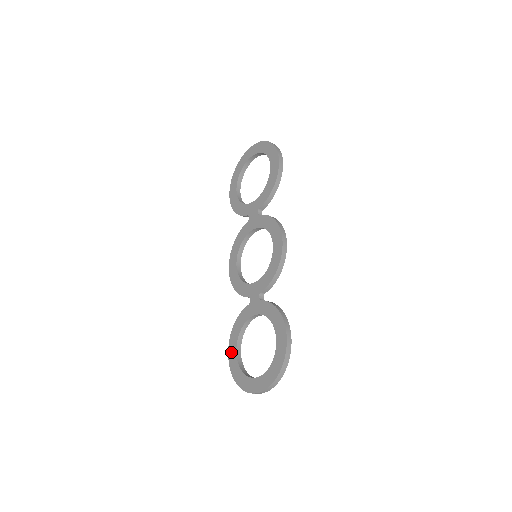
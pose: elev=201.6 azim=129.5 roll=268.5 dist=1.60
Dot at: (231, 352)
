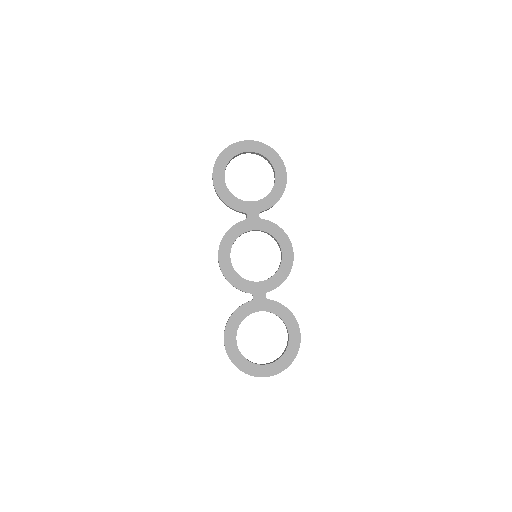
Dot at: (229, 341)
